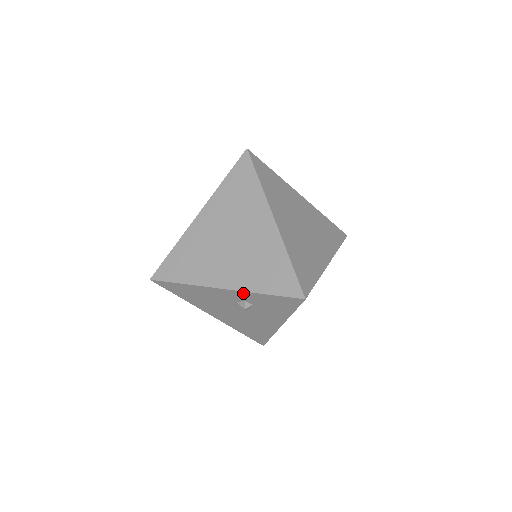
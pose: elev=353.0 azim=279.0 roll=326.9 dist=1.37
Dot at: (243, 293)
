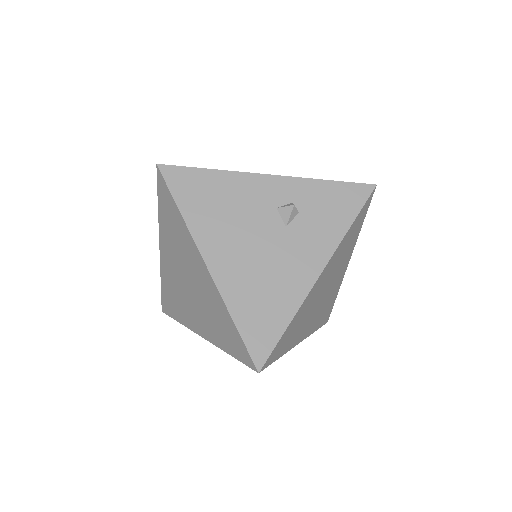
Dot at: (297, 182)
